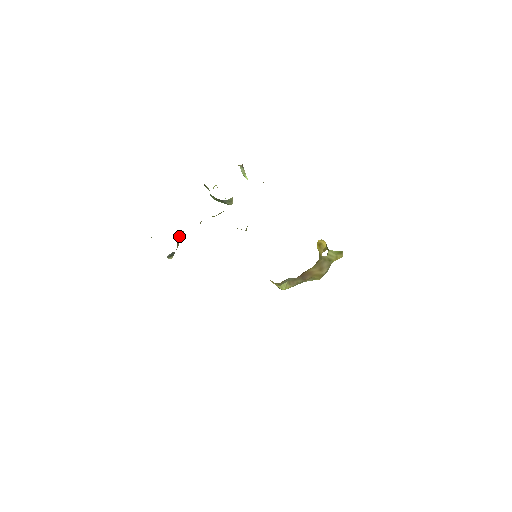
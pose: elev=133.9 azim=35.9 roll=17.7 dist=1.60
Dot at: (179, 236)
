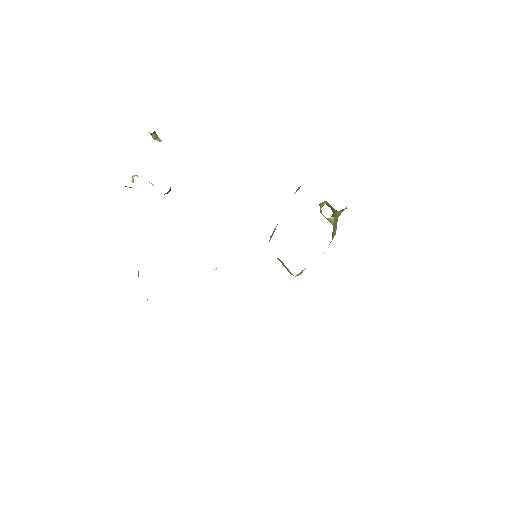
Dot at: occluded
